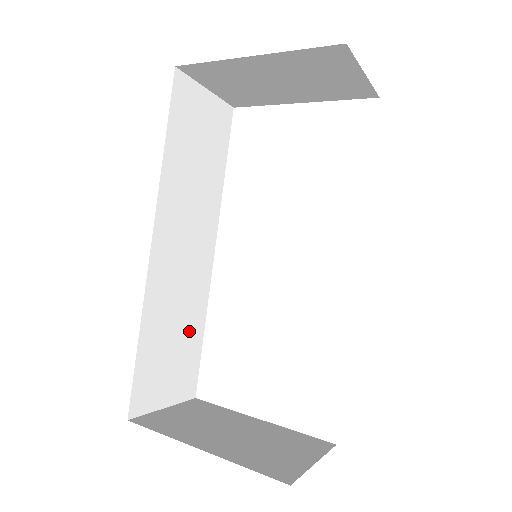
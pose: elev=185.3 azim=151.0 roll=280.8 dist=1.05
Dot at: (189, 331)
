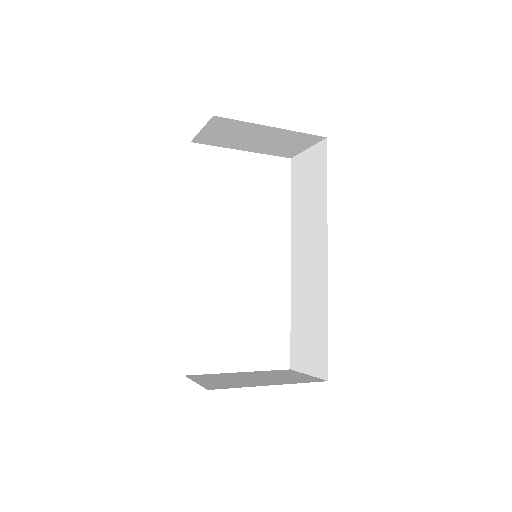
Dot at: occluded
